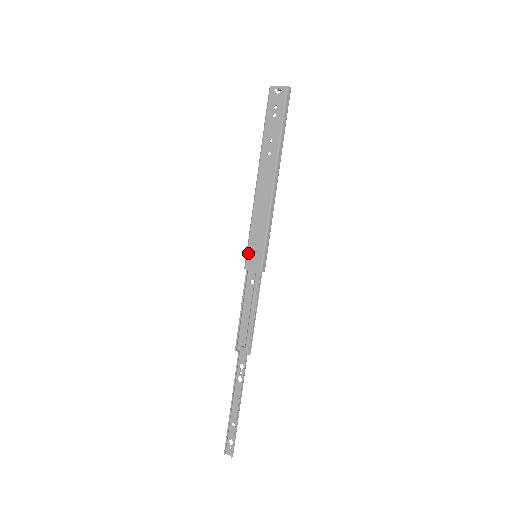
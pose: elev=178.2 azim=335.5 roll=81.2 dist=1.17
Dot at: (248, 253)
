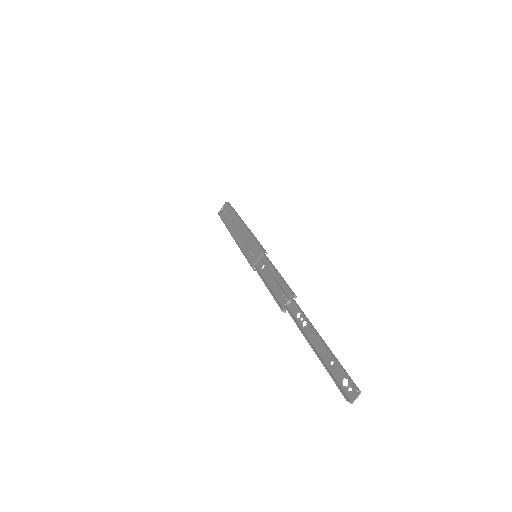
Dot at: (249, 260)
